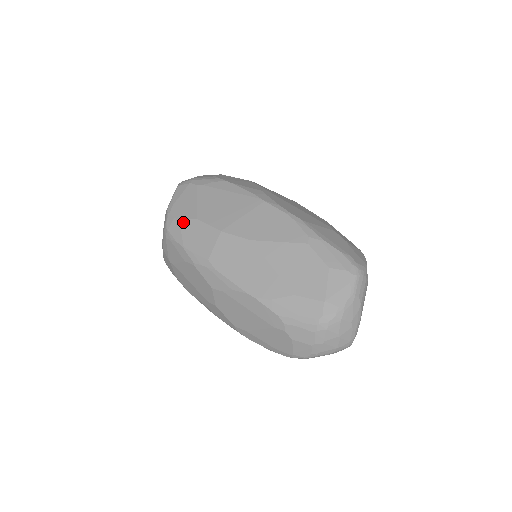
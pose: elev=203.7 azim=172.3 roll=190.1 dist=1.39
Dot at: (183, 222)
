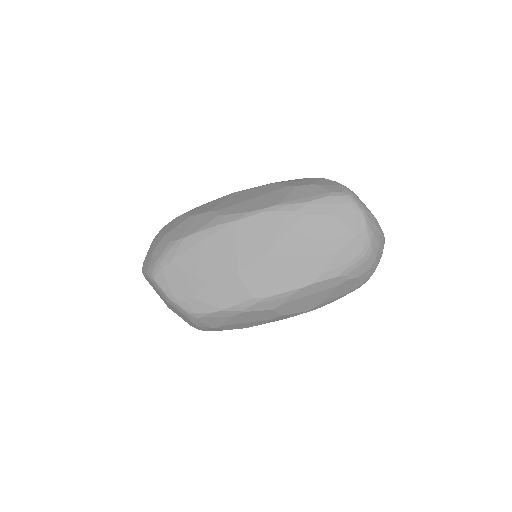
Dot at: (199, 297)
